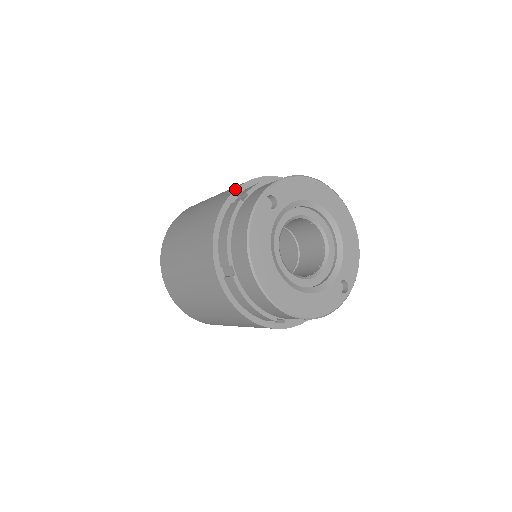
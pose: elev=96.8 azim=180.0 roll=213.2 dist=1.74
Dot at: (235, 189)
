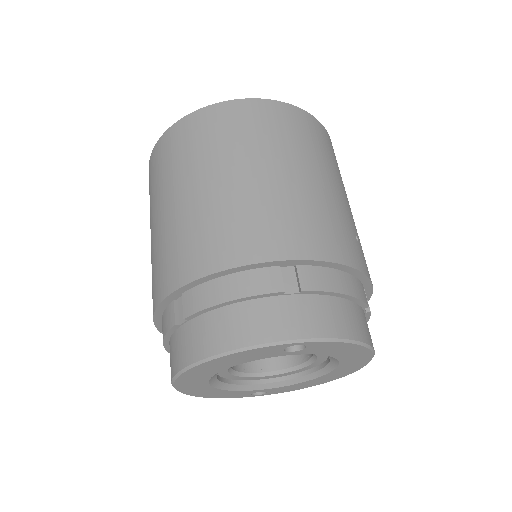
Dot at: (305, 259)
